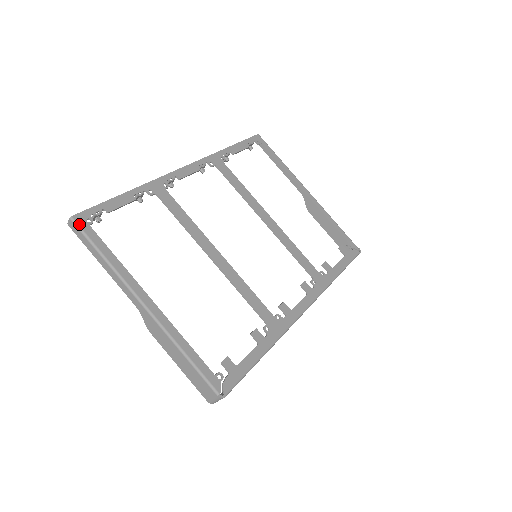
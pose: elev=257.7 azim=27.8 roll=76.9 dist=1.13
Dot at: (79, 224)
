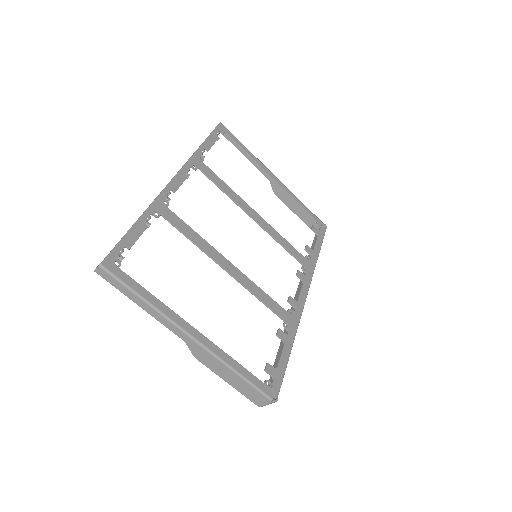
Dot at: (110, 270)
